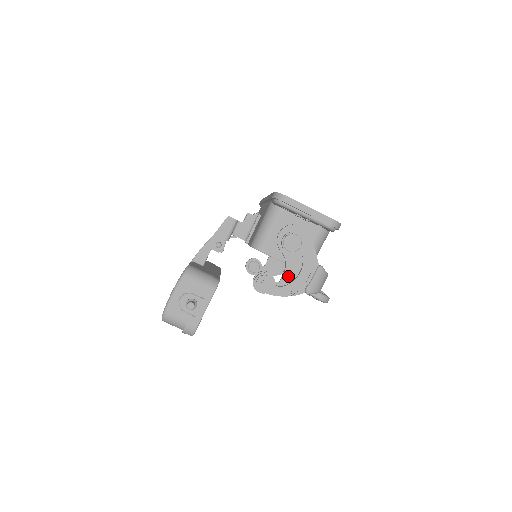
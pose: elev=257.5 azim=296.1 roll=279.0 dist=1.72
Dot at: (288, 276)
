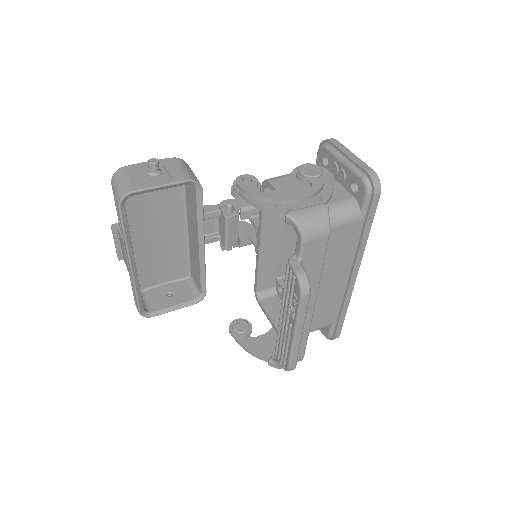
Dot at: (279, 194)
